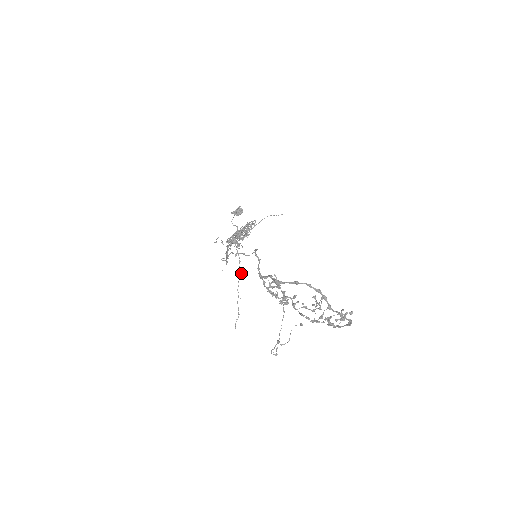
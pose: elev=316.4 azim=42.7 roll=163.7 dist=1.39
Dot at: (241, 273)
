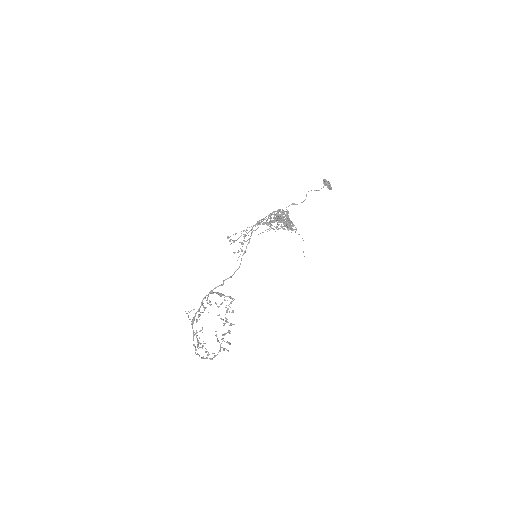
Dot at: occluded
